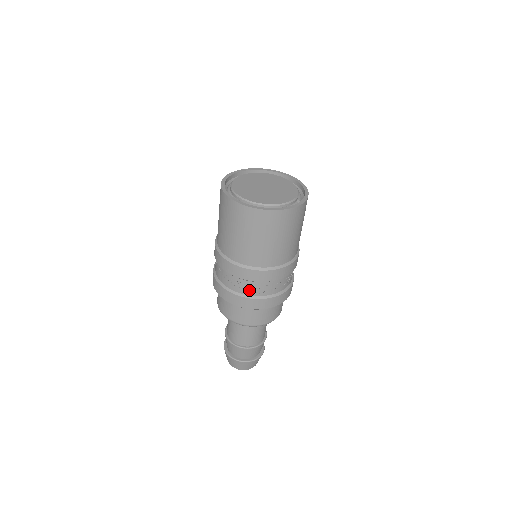
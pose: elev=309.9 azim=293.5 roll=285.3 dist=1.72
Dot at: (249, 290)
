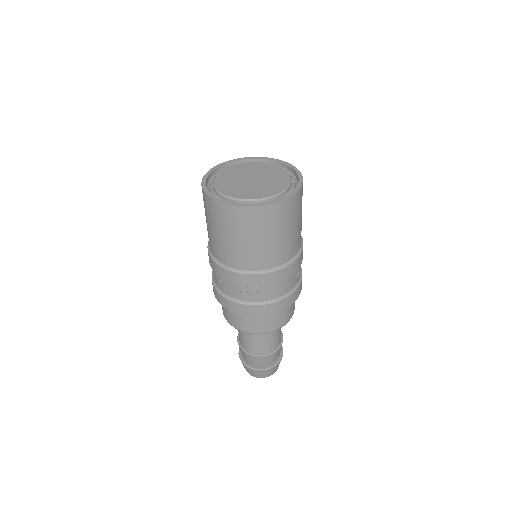
Dot at: (271, 294)
